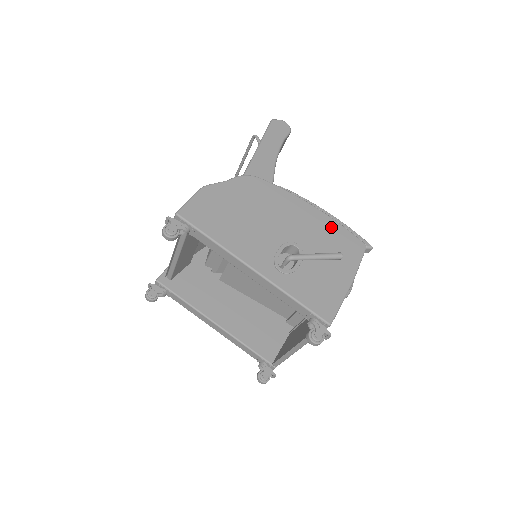
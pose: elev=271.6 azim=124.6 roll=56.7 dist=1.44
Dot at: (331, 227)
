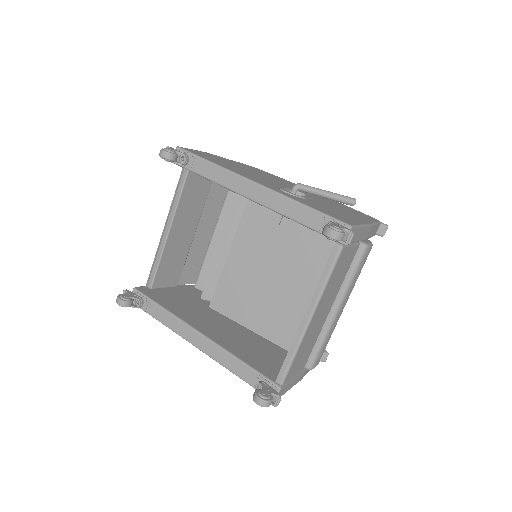
Dot at: (339, 204)
